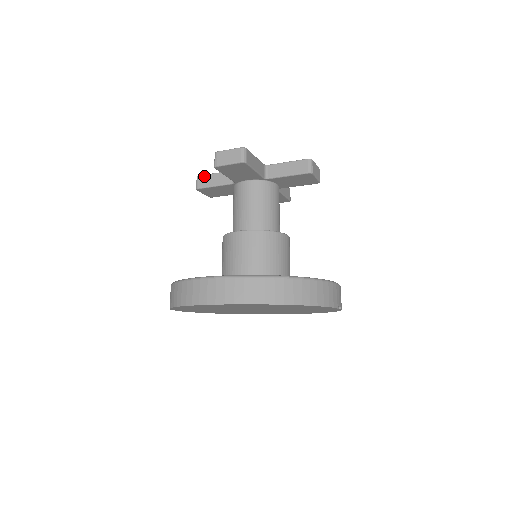
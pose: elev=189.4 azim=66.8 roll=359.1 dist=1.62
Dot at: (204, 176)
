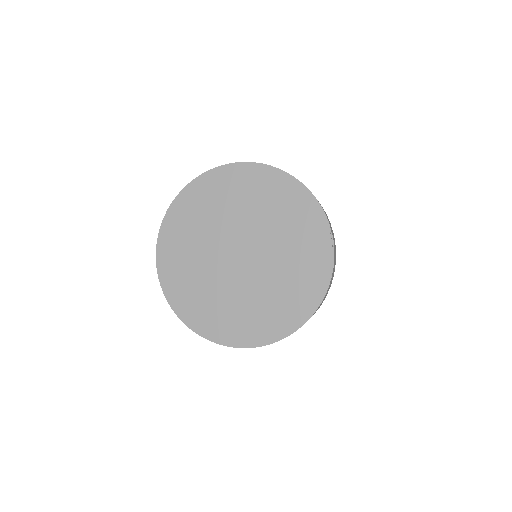
Dot at: occluded
